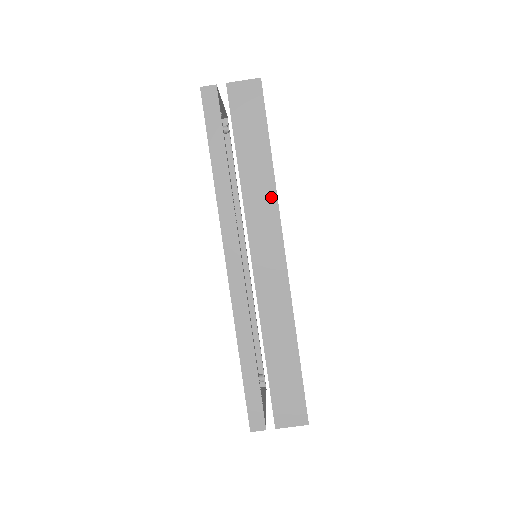
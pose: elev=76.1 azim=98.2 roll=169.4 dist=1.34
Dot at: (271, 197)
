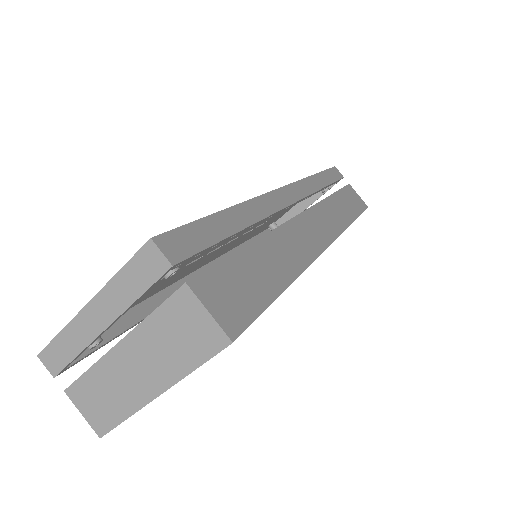
Dot at: (342, 224)
